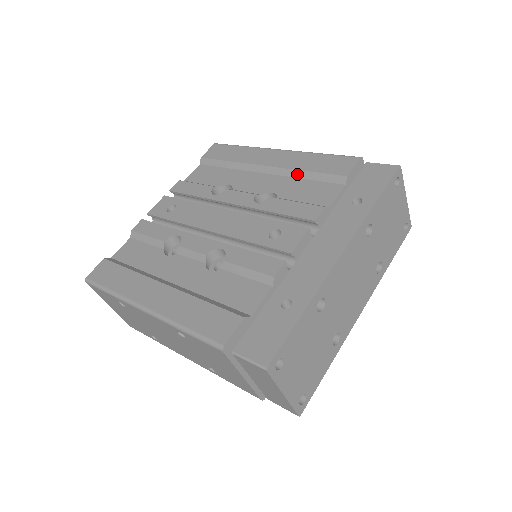
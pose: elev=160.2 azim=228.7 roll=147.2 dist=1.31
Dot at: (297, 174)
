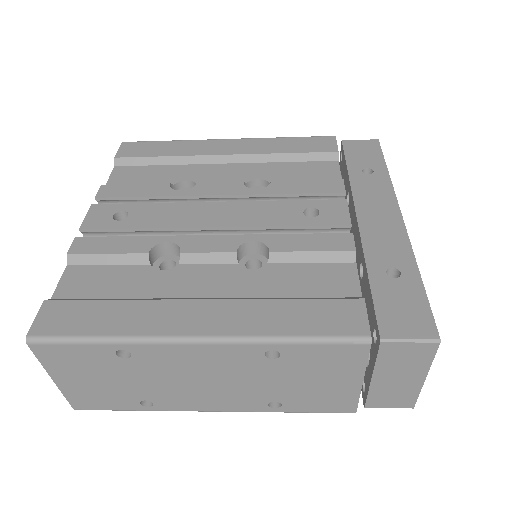
Dot at: (274, 158)
